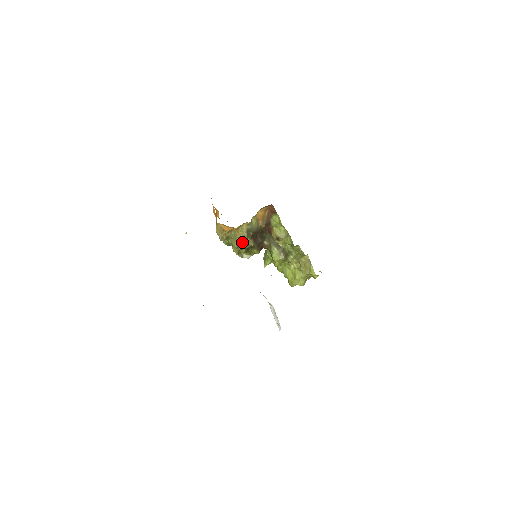
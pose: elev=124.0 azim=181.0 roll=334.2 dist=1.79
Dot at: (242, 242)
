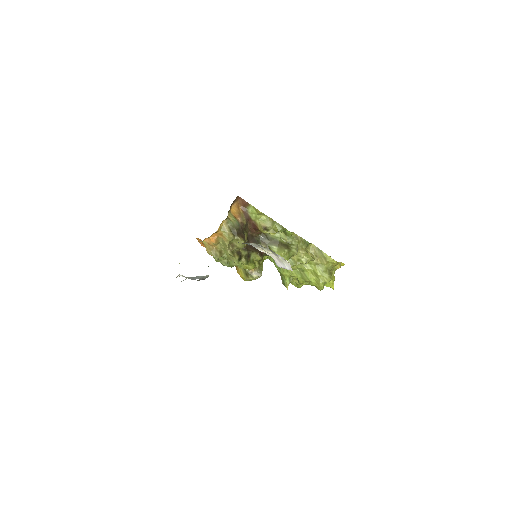
Dot at: (234, 246)
